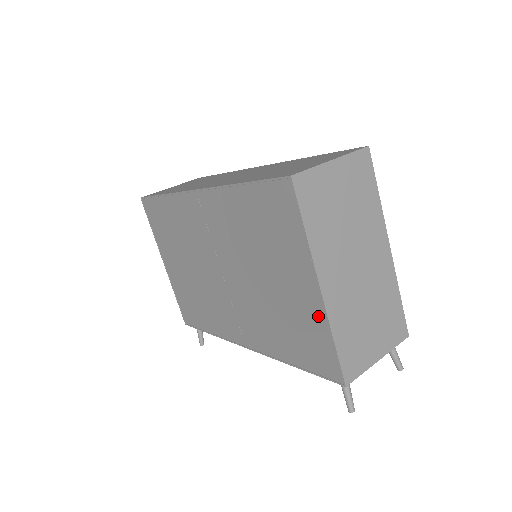
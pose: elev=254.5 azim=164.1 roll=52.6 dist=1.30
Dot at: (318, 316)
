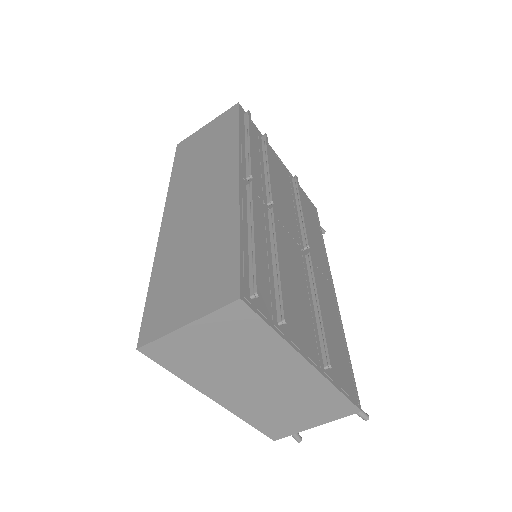
Dot at: occluded
